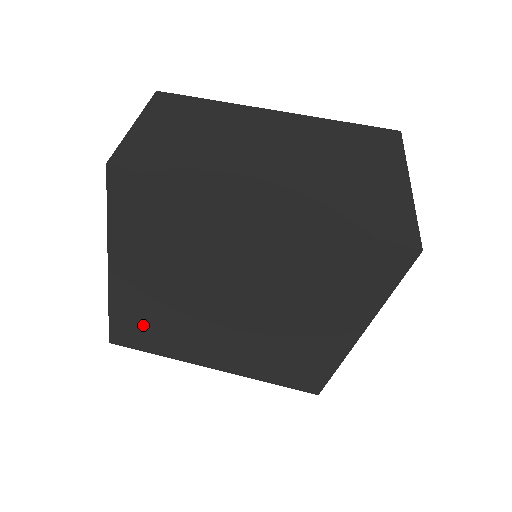
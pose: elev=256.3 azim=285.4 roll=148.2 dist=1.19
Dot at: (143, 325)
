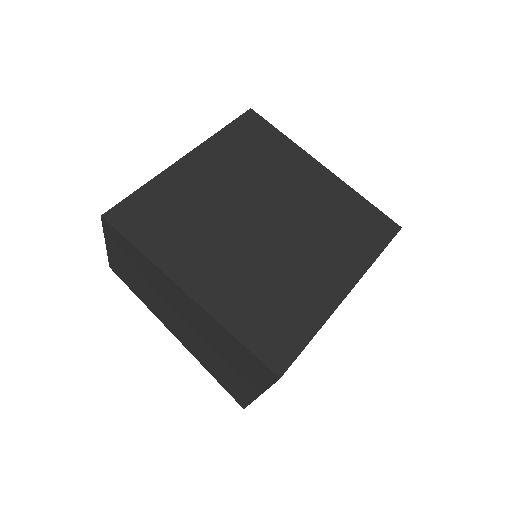
Dot at: (162, 210)
